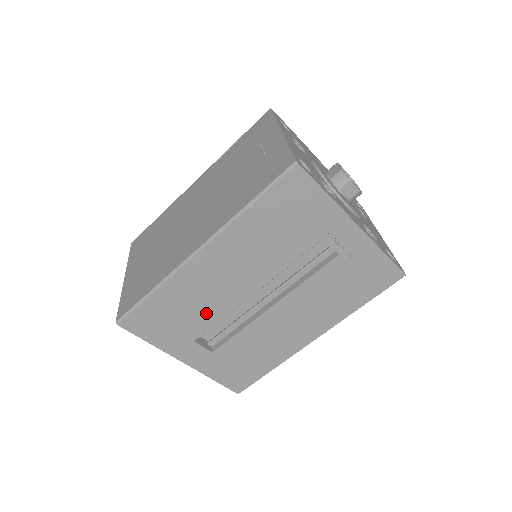
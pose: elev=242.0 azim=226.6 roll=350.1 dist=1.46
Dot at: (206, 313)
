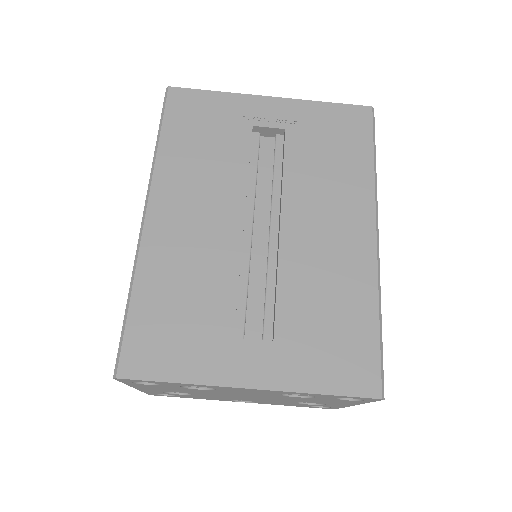
Dot at: (214, 284)
